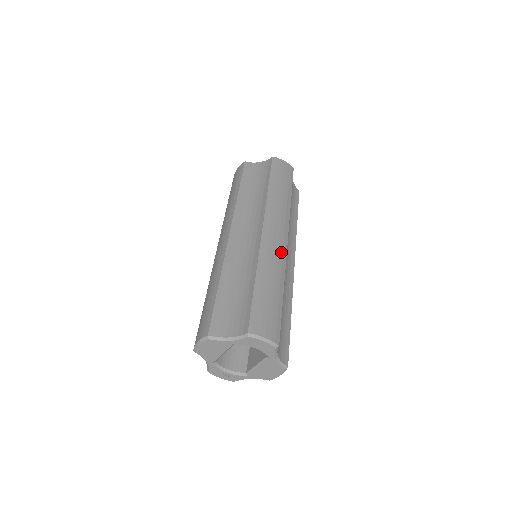
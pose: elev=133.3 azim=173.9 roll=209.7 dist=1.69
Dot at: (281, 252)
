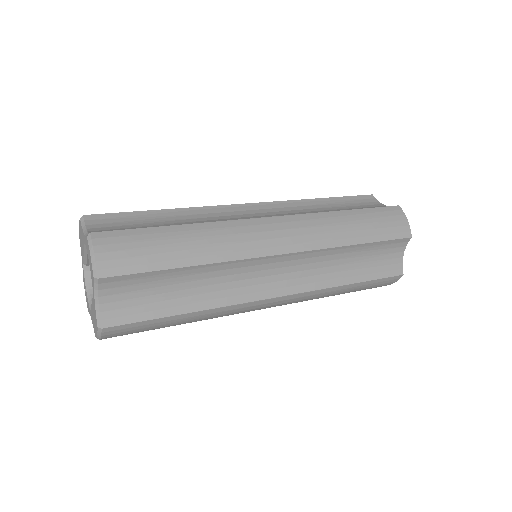
Dot at: (252, 247)
